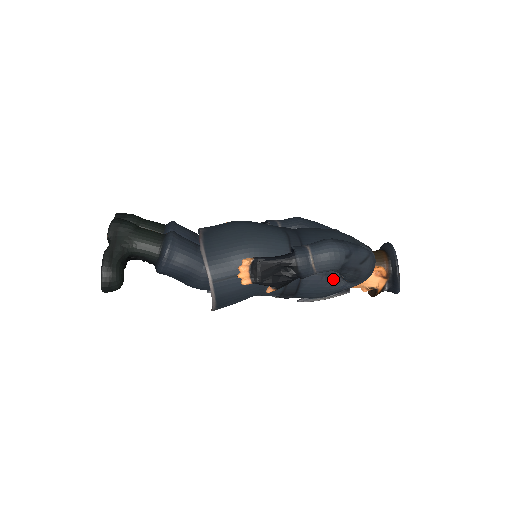
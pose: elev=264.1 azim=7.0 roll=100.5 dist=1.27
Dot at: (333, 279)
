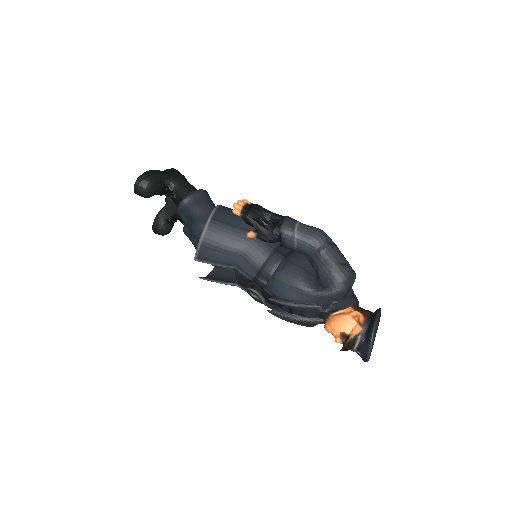
Dot at: (309, 279)
